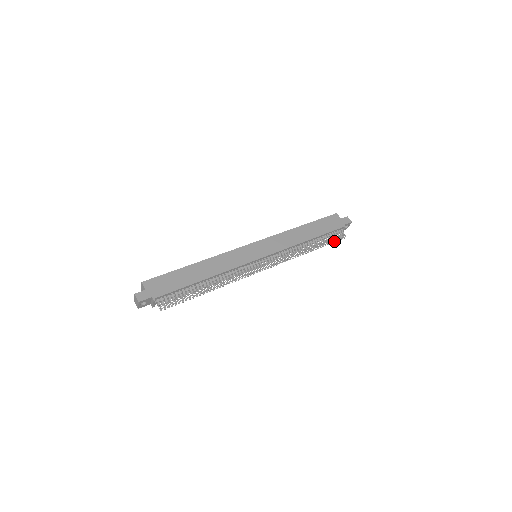
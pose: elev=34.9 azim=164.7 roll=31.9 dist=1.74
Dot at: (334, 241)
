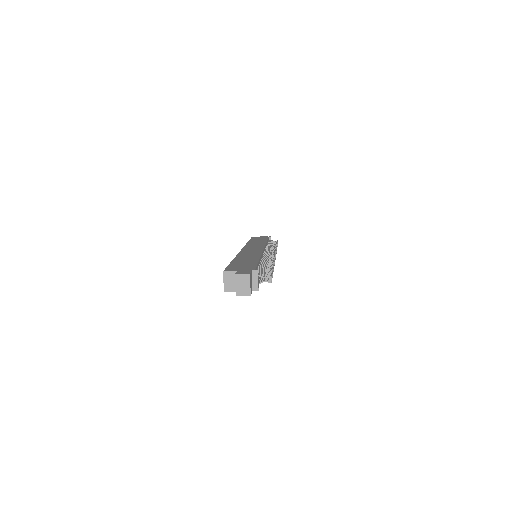
Dot at: occluded
